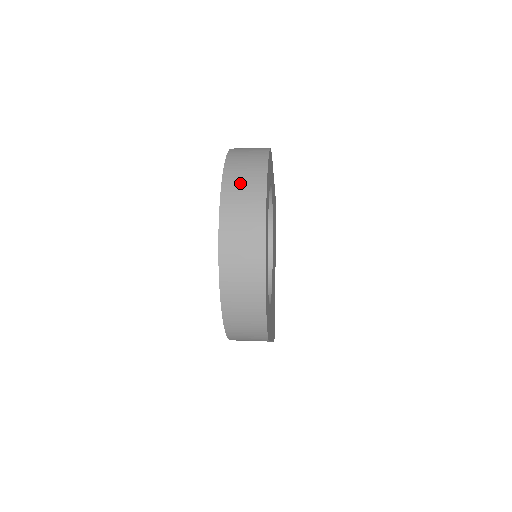
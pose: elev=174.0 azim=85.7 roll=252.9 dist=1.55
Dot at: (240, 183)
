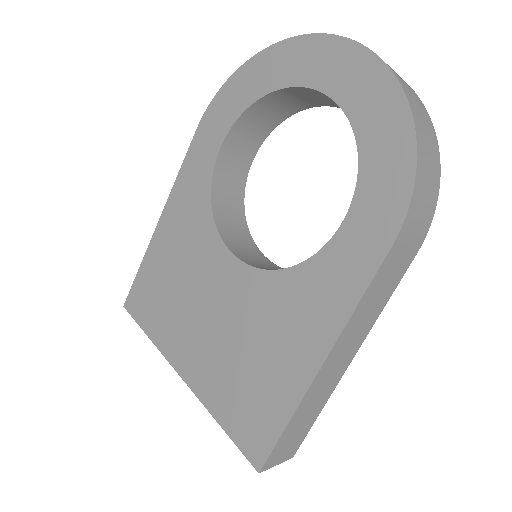
Dot at: occluded
